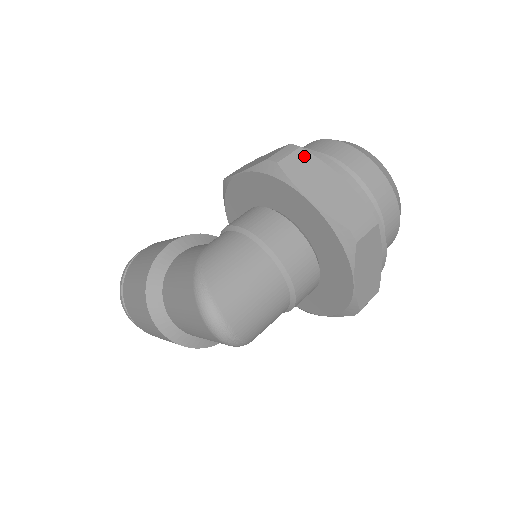
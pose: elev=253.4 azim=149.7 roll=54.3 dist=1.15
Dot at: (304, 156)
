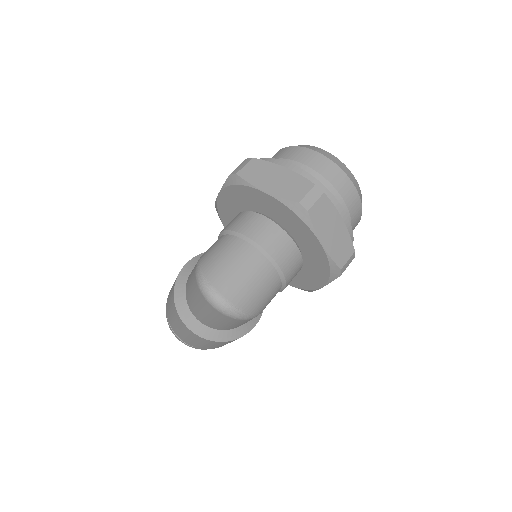
Dot at: (256, 163)
